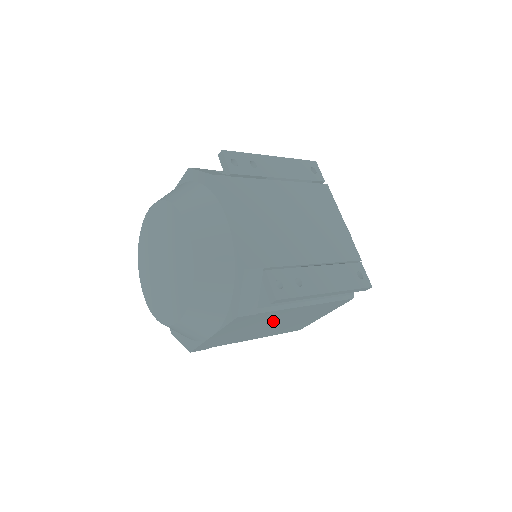
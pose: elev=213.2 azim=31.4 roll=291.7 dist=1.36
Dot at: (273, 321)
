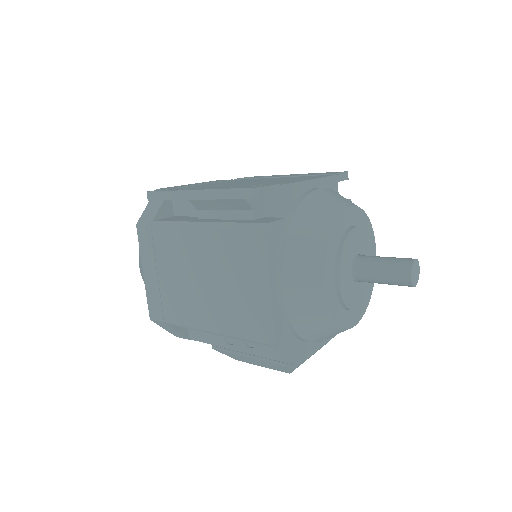
Dot at: (191, 266)
